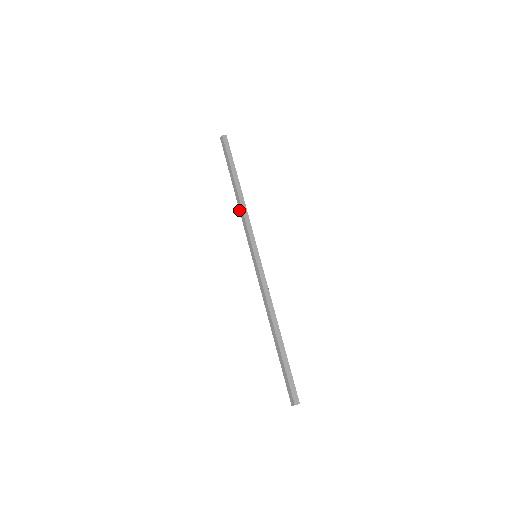
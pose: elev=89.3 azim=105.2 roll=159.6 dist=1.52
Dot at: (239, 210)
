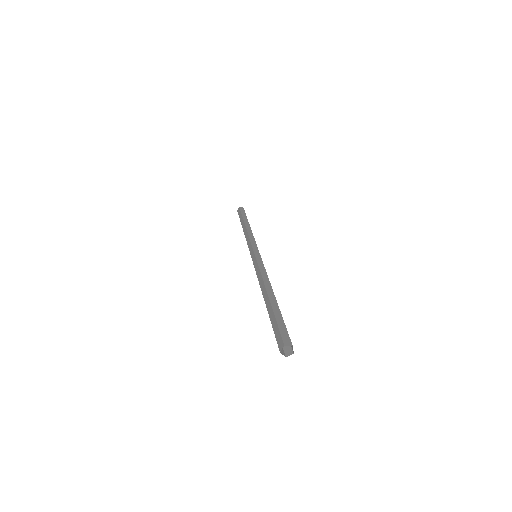
Dot at: (245, 236)
